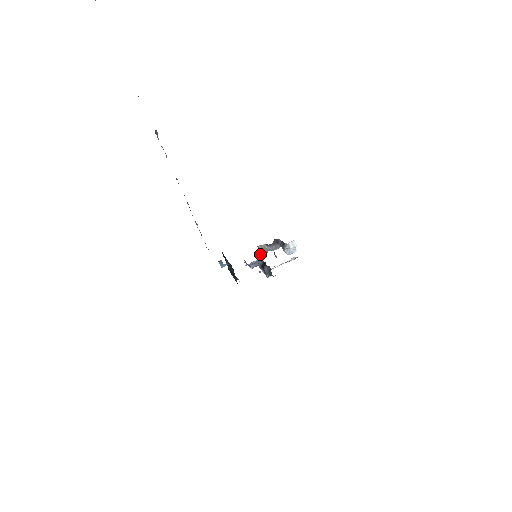
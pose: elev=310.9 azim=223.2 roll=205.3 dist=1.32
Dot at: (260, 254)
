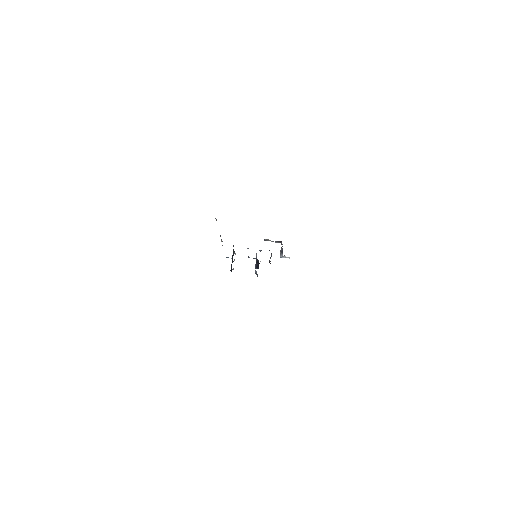
Dot at: (264, 240)
